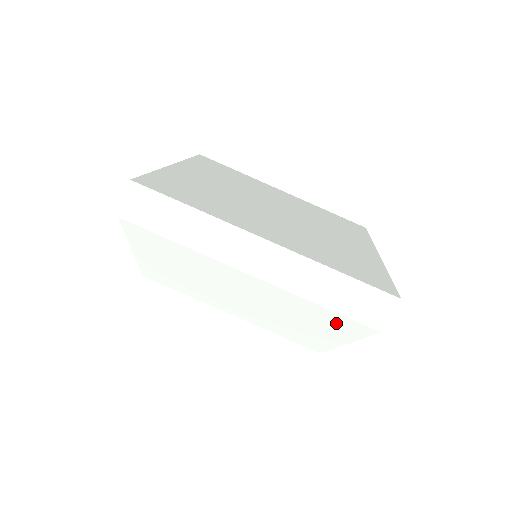
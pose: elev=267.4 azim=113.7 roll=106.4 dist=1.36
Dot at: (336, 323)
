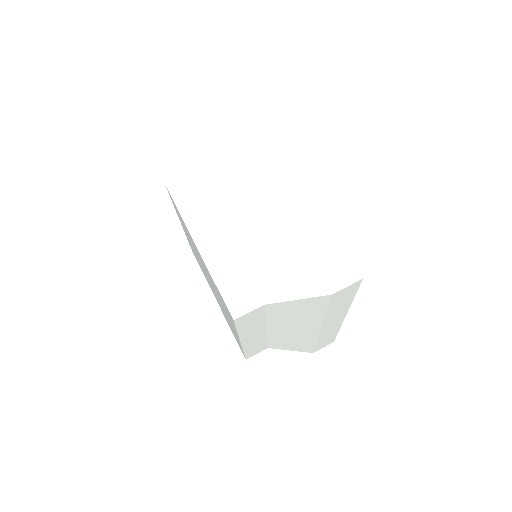
Dot at: (302, 271)
